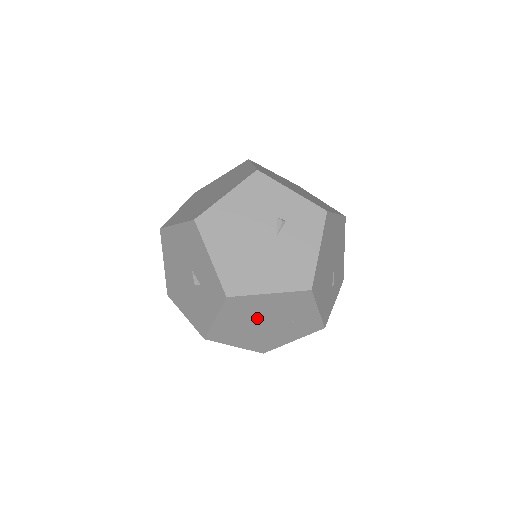
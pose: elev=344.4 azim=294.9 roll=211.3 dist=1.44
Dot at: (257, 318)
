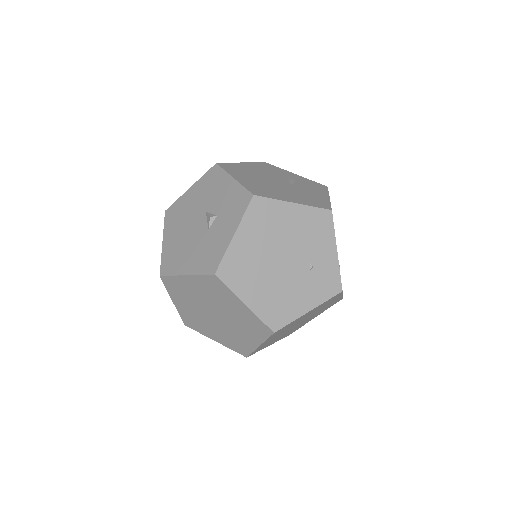
Dot at: (277, 247)
